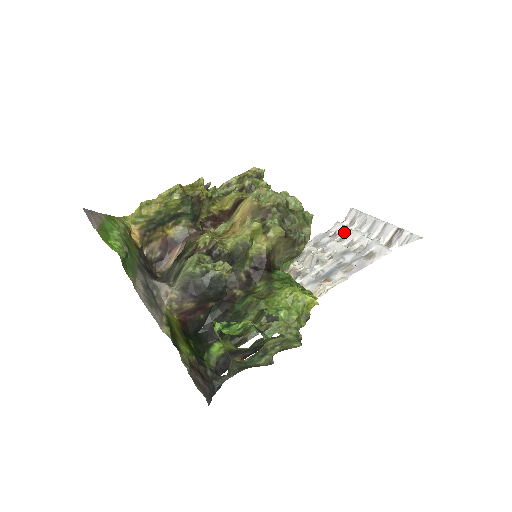
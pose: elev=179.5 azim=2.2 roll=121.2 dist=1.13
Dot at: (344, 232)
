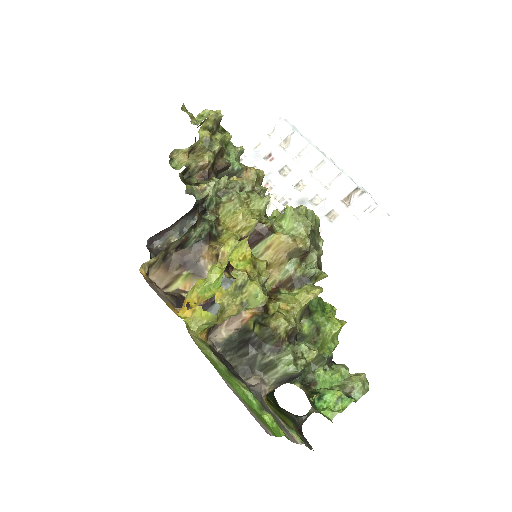
Dot at: (286, 161)
